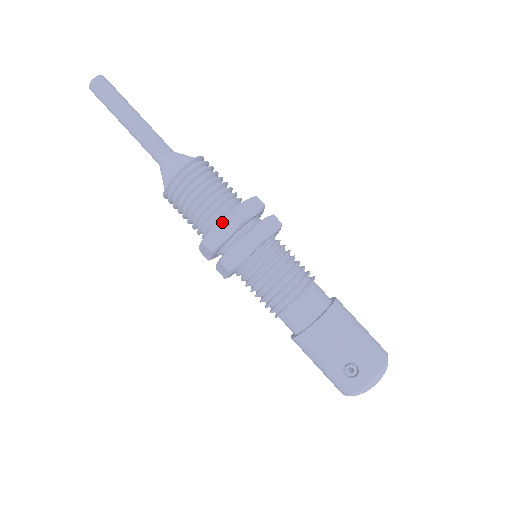
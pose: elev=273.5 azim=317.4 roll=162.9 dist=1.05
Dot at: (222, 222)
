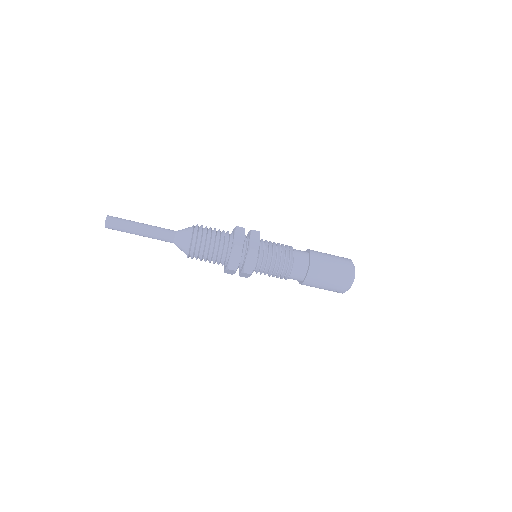
Dot at: (227, 271)
